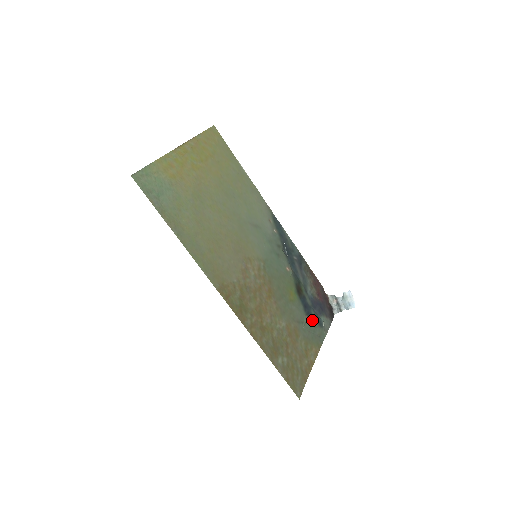
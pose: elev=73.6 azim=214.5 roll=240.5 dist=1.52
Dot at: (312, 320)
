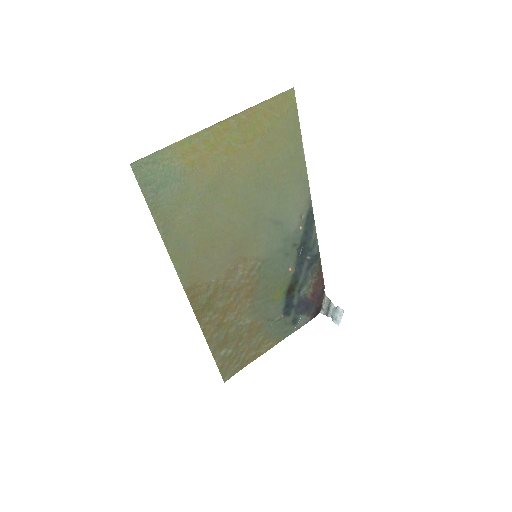
Dot at: (287, 318)
